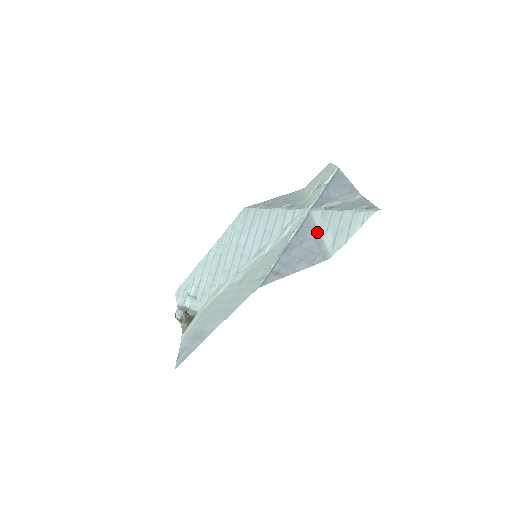
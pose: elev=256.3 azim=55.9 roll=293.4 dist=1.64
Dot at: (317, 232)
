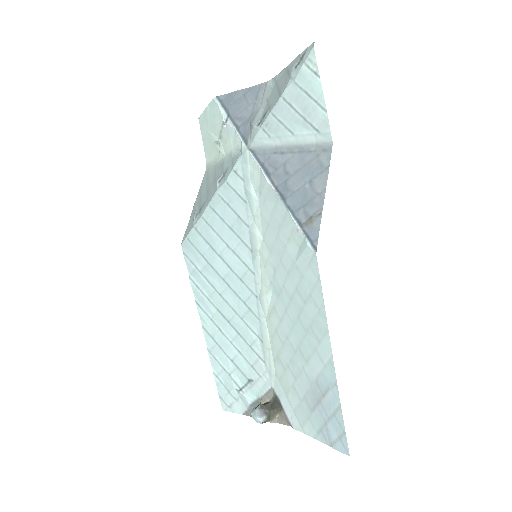
Dot at: (284, 148)
